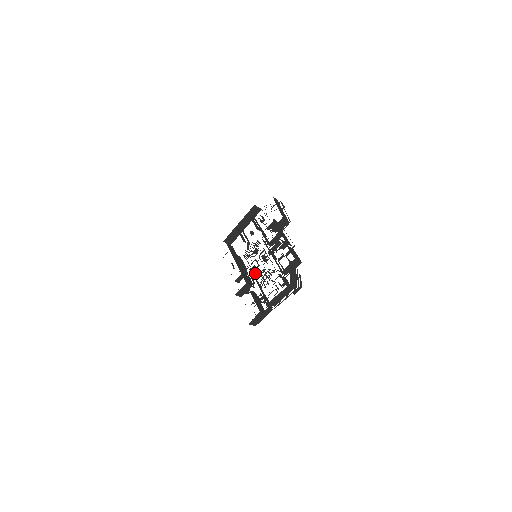
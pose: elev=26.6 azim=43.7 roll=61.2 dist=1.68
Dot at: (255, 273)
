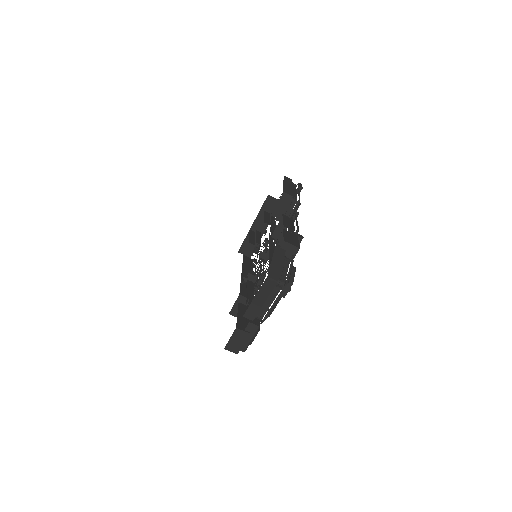
Dot at: (255, 281)
